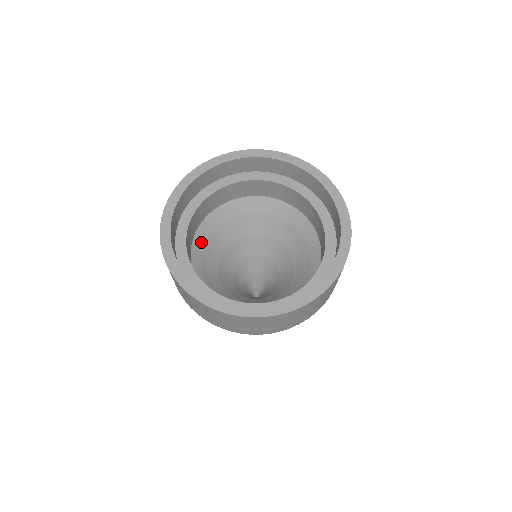
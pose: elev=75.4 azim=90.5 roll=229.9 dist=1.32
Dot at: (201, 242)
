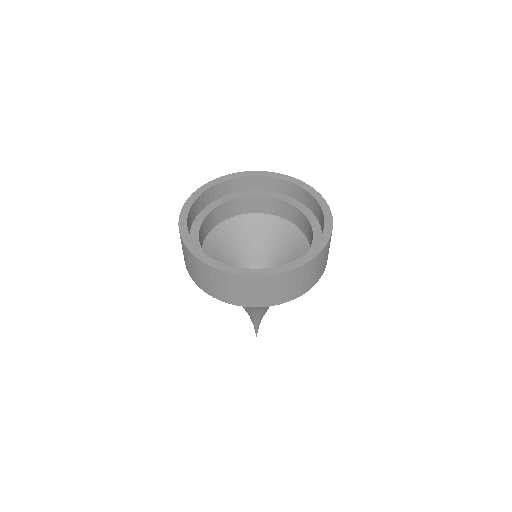
Dot at: occluded
